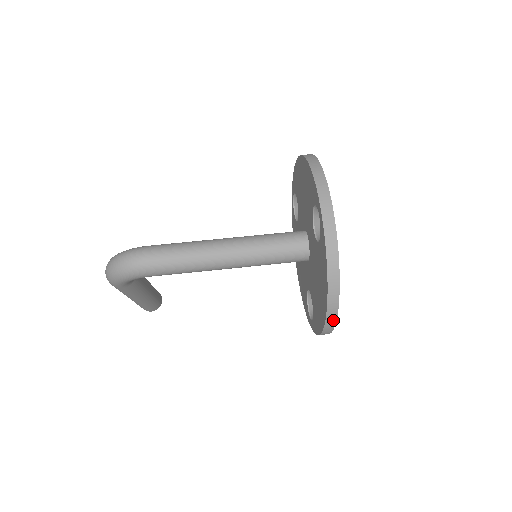
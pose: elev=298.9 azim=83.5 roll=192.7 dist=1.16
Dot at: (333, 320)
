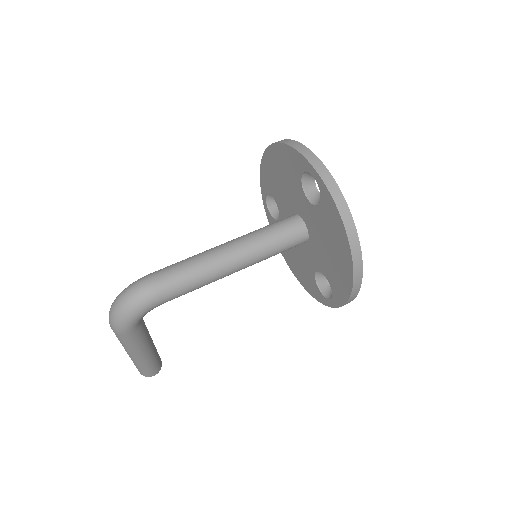
Dot at: (360, 272)
